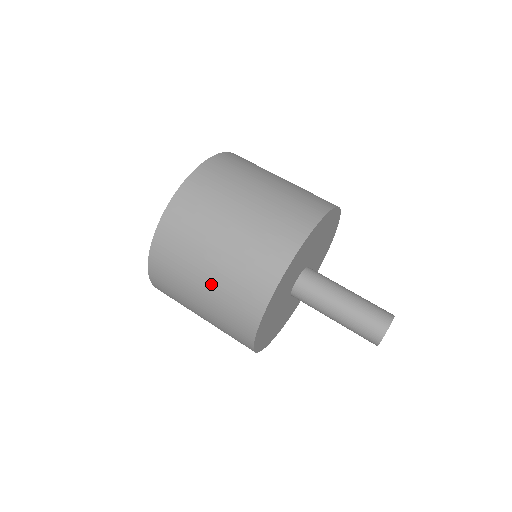
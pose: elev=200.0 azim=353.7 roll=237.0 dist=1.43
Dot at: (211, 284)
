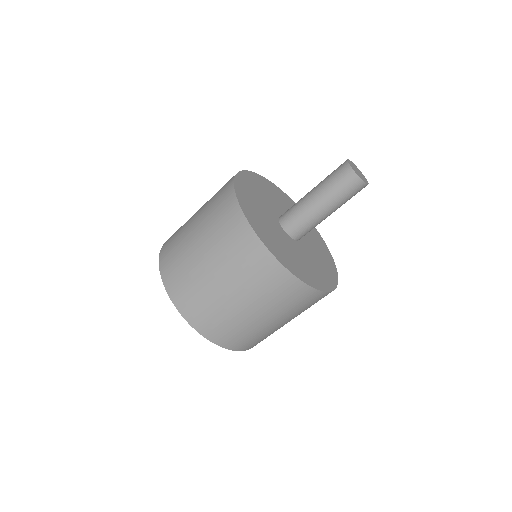
Dot at: (215, 263)
